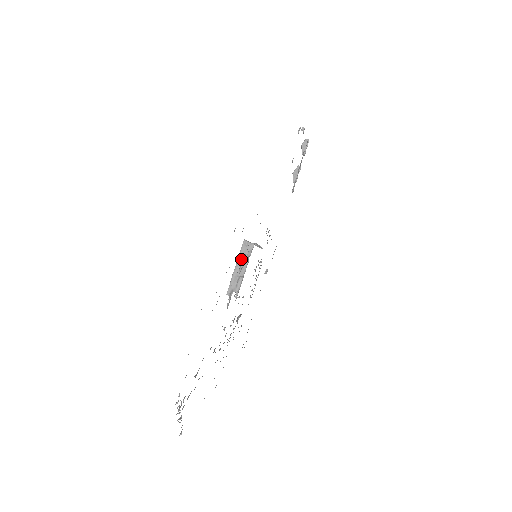
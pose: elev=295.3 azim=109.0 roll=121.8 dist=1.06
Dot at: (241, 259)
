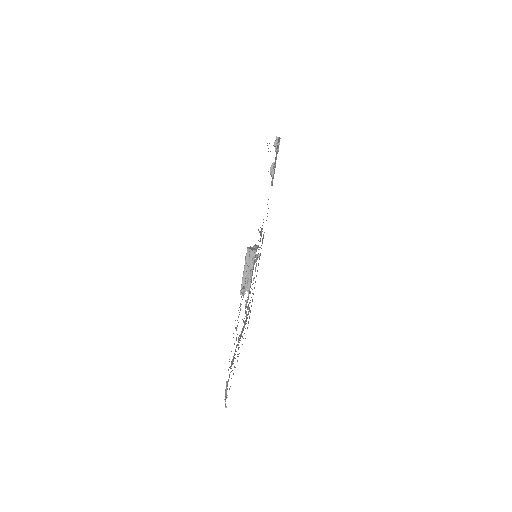
Dot at: occluded
